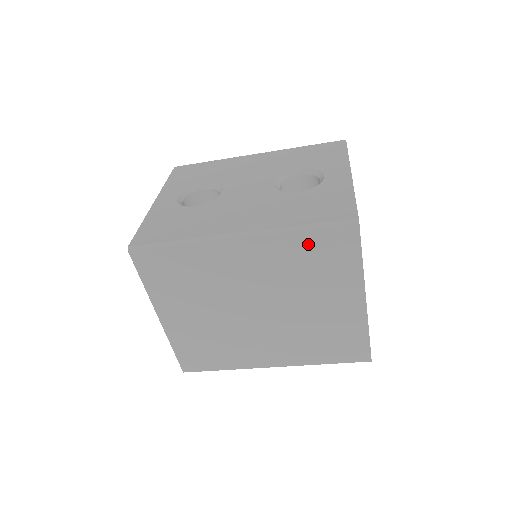
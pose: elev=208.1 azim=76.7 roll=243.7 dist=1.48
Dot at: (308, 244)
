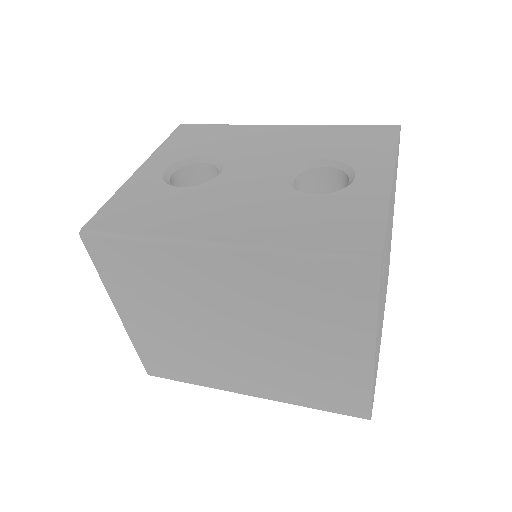
Dot at: (306, 275)
